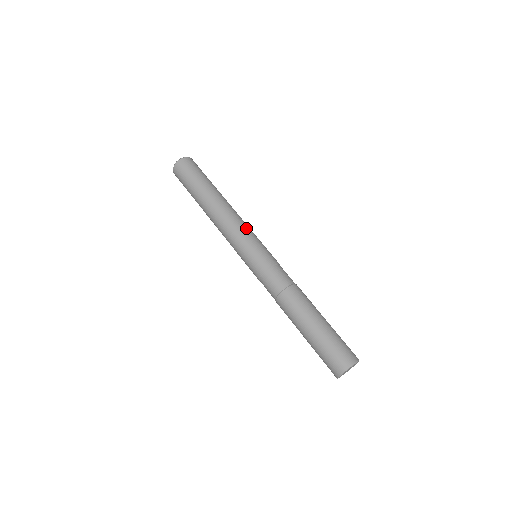
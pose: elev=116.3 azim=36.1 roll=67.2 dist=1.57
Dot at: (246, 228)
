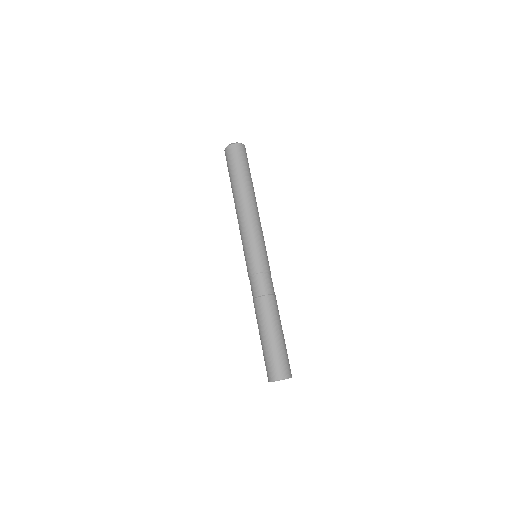
Dot at: (257, 230)
